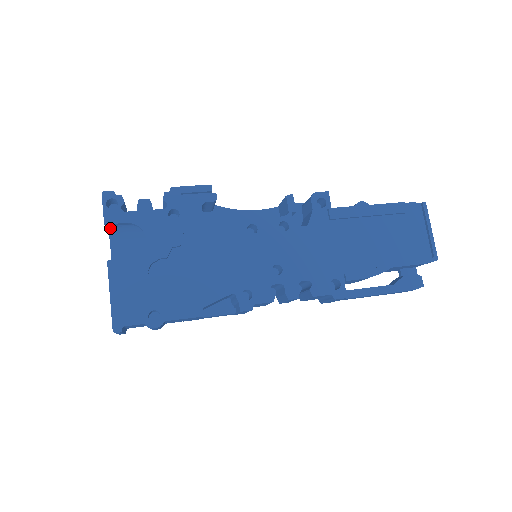
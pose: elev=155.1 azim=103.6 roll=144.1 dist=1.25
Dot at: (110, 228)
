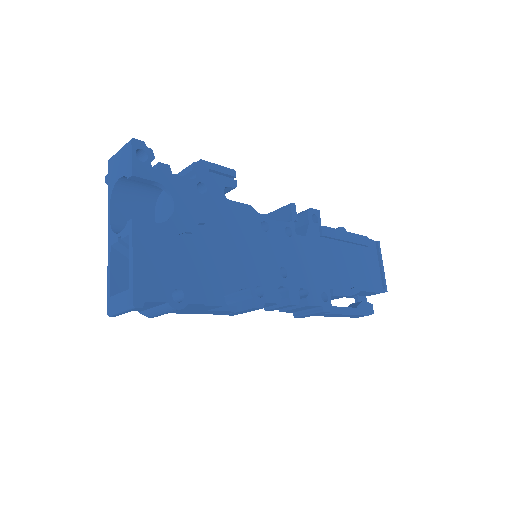
Dot at: (117, 185)
